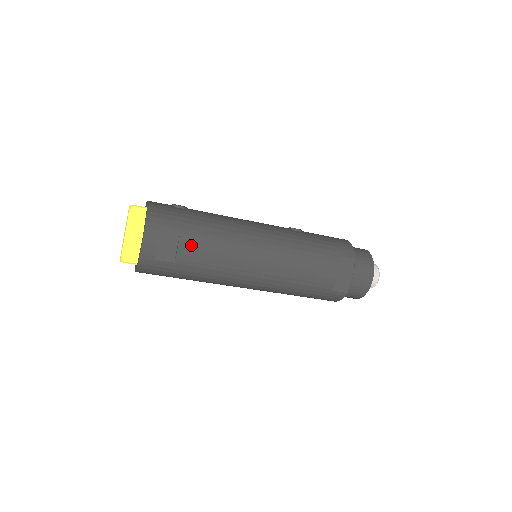
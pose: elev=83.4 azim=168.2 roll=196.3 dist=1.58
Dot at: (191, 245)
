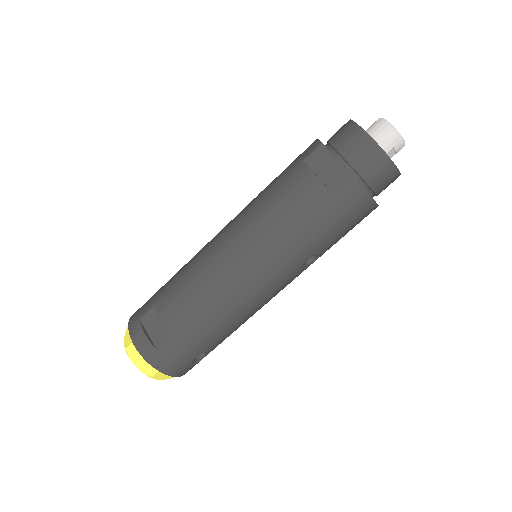
Dot at: (168, 308)
